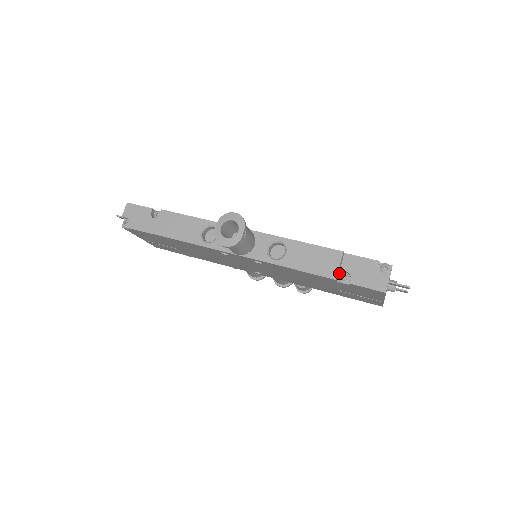
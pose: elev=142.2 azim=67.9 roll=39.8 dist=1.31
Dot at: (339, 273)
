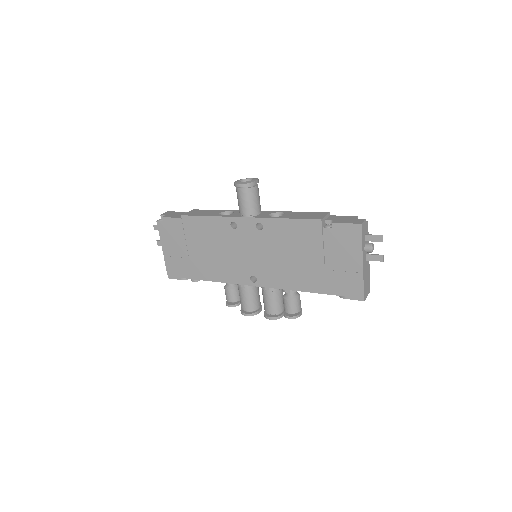
Dot at: occluded
